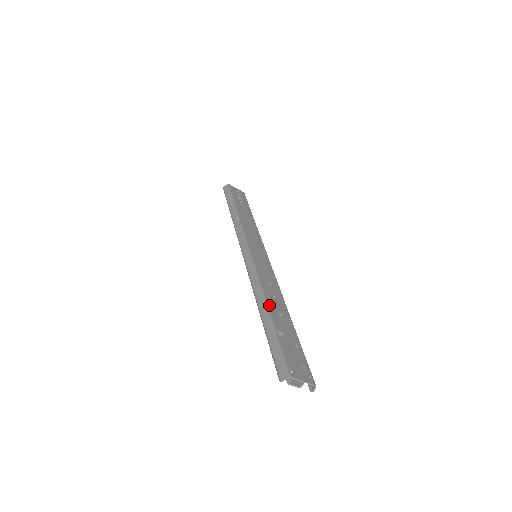
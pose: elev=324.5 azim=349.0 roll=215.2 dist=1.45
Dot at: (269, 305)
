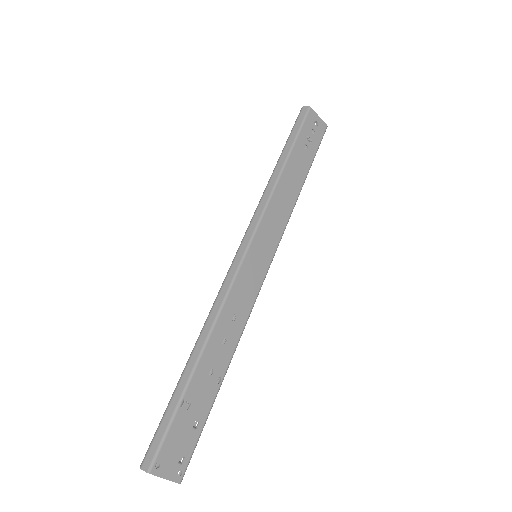
Dot at: (204, 355)
